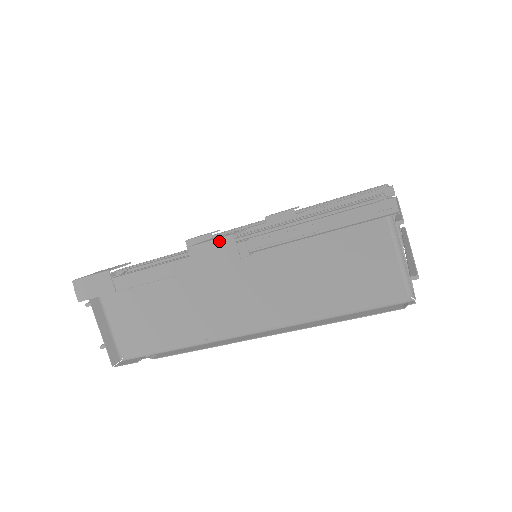
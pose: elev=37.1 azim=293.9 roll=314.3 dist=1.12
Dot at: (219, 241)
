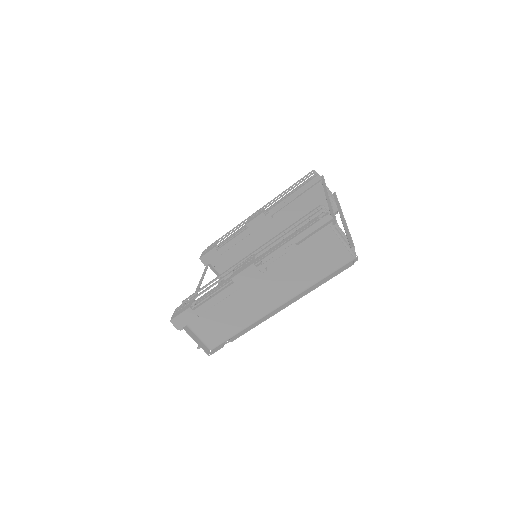
Dot at: (247, 270)
